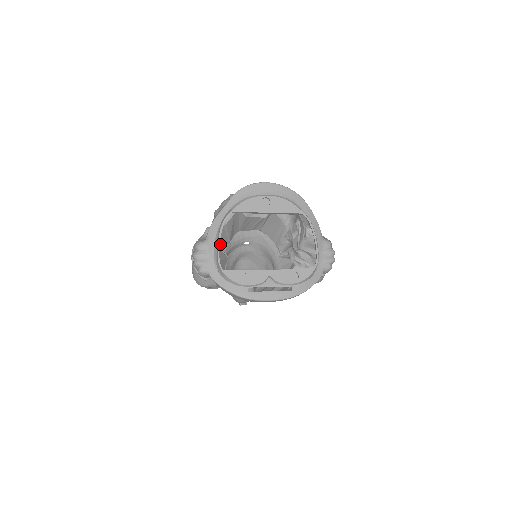
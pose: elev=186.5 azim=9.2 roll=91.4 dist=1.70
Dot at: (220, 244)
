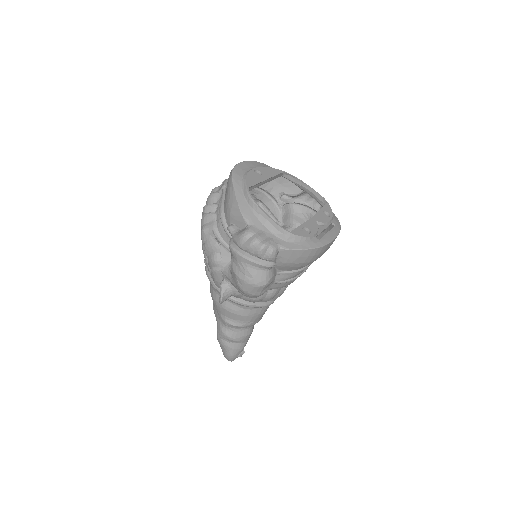
Dot at: occluded
